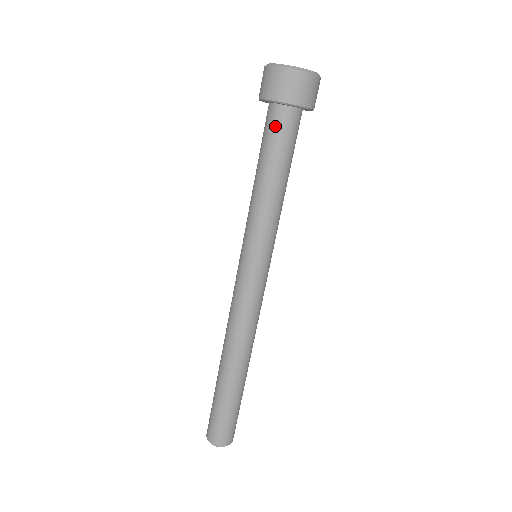
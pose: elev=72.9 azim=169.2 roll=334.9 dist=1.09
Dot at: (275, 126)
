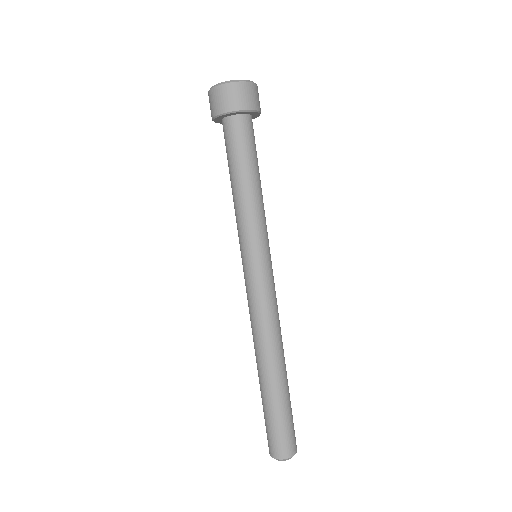
Dot at: (232, 135)
